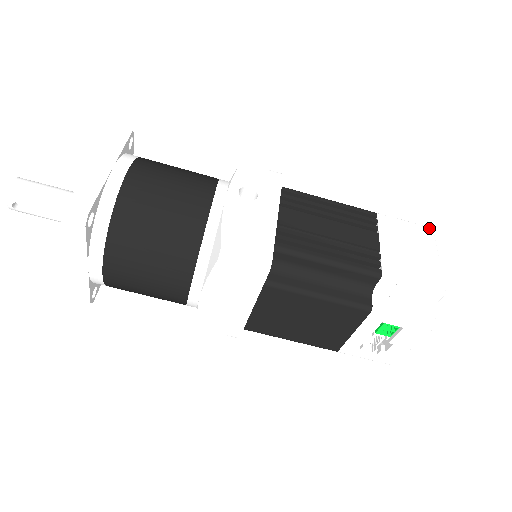
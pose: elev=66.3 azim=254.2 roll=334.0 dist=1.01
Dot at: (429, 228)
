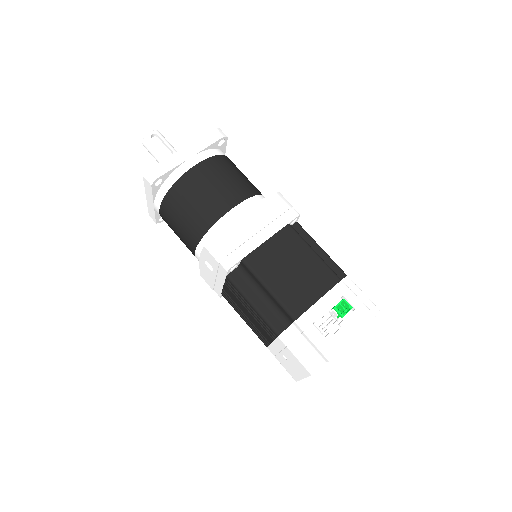
Dot at: occluded
